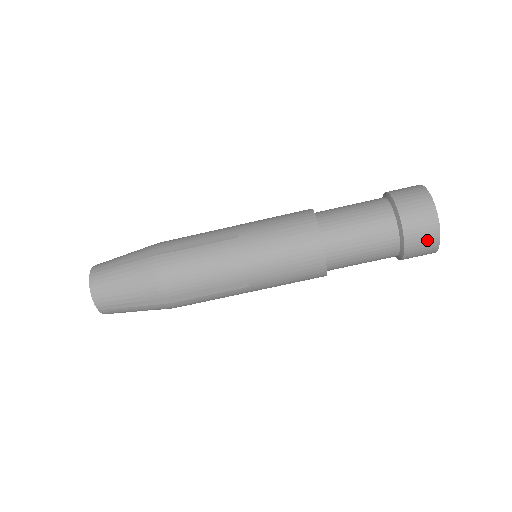
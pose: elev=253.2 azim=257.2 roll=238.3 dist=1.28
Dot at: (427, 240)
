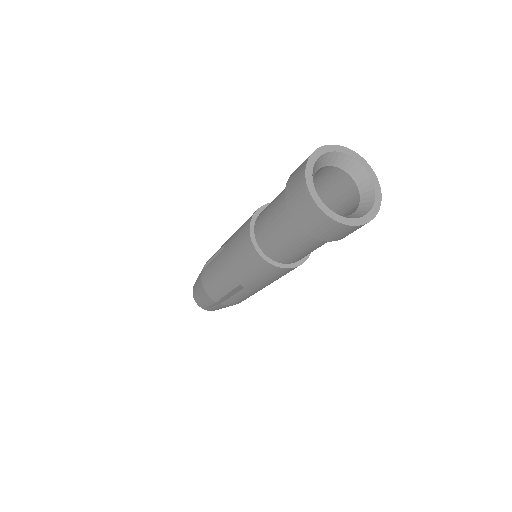
Dot at: occluded
